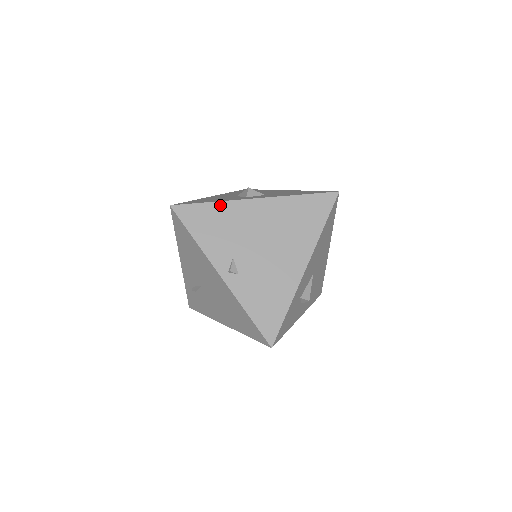
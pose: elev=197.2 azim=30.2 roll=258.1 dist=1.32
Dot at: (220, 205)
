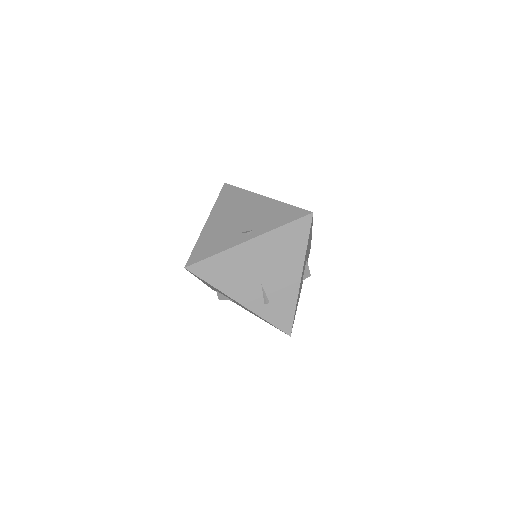
Dot at: (200, 240)
